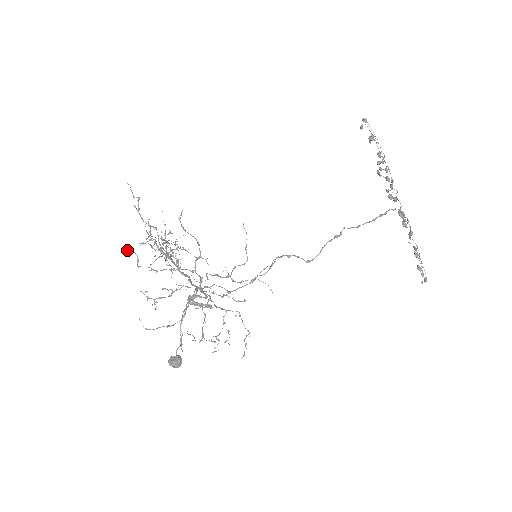
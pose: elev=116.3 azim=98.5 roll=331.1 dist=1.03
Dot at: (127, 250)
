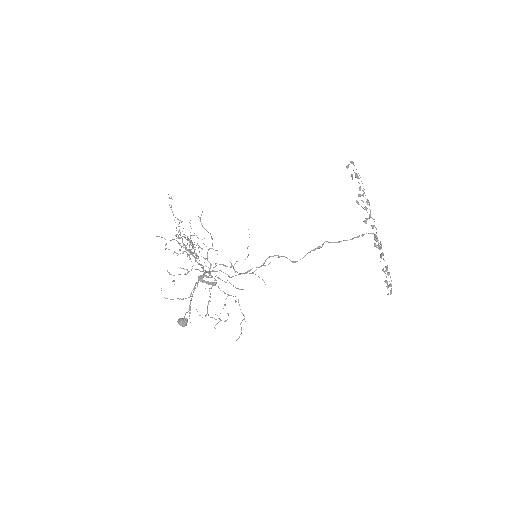
Dot at: (159, 236)
